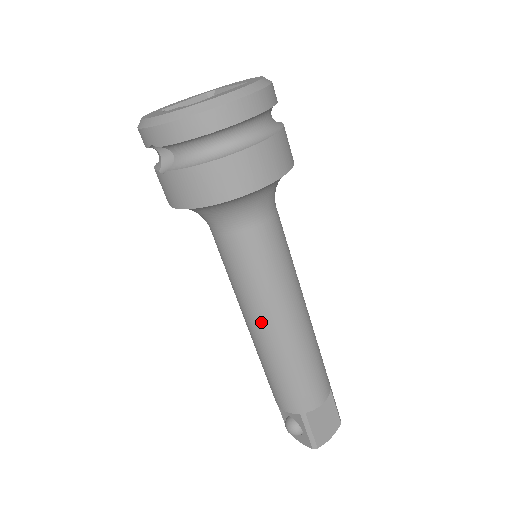
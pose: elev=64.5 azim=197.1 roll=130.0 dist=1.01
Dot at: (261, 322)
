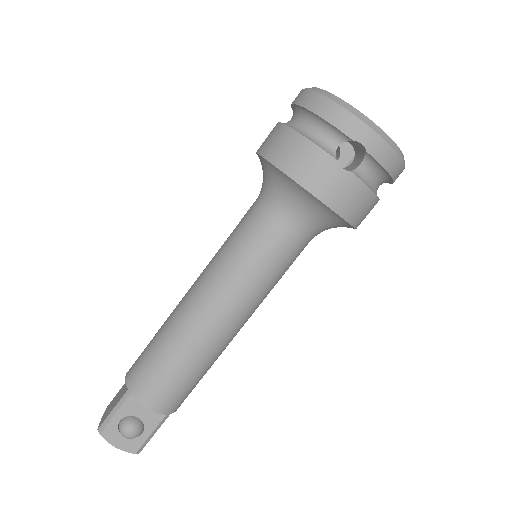
Dot at: (235, 319)
